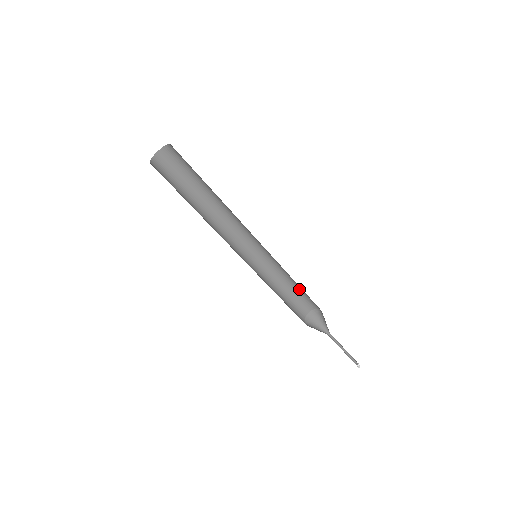
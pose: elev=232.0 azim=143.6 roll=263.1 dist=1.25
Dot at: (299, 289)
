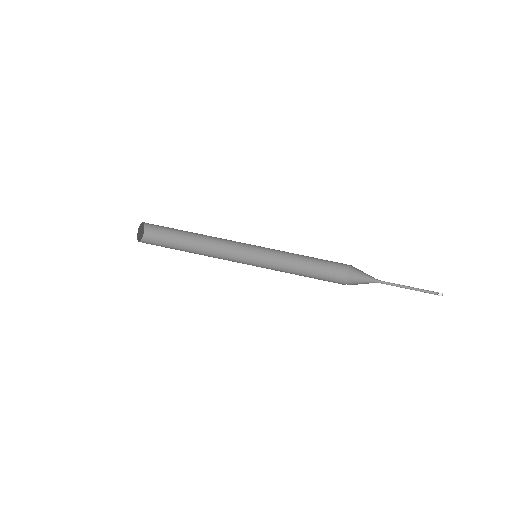
Dot at: (318, 259)
